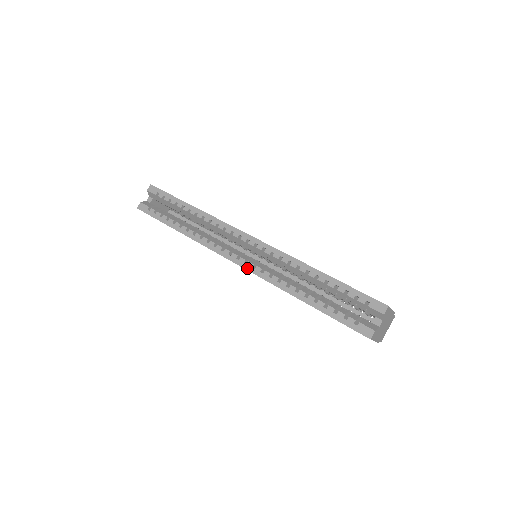
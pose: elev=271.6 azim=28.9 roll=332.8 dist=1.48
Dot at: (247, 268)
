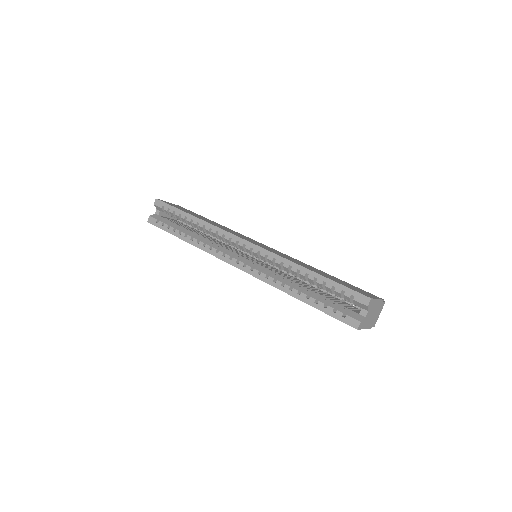
Dot at: (246, 271)
